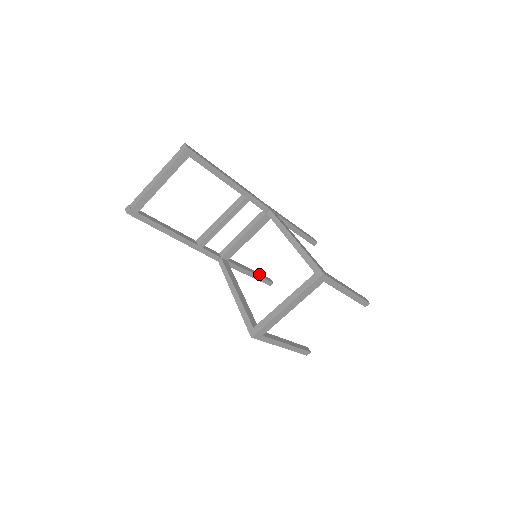
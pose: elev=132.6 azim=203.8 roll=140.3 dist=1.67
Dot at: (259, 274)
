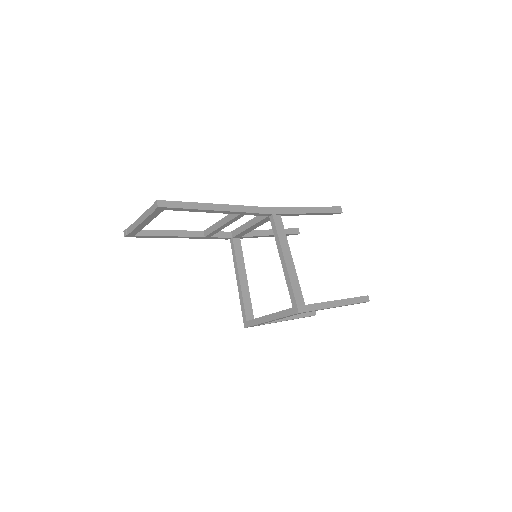
Dot at: occluded
